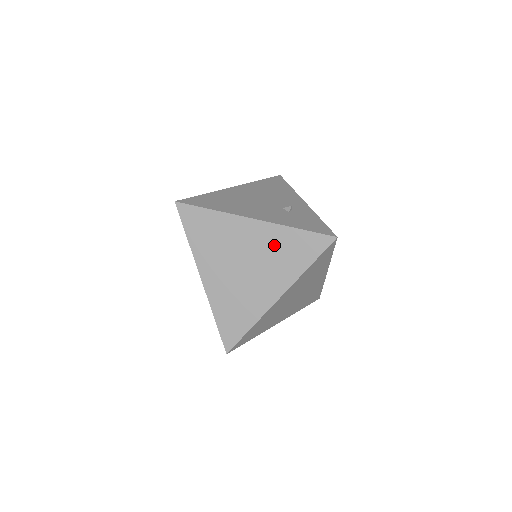
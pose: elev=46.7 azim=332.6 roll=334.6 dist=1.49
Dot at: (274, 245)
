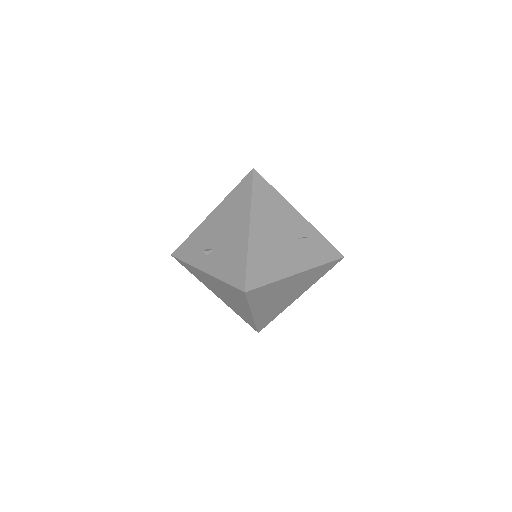
Dot at: (307, 278)
